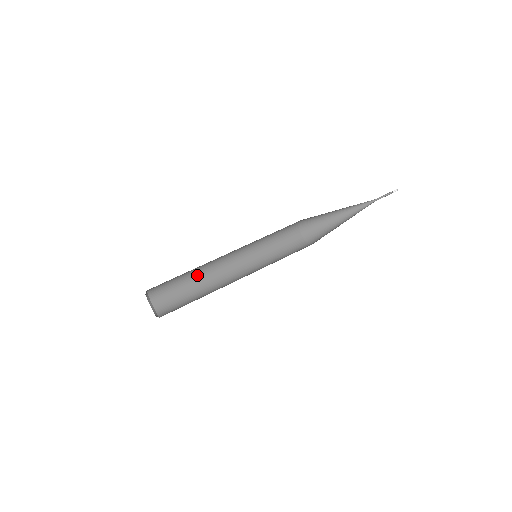
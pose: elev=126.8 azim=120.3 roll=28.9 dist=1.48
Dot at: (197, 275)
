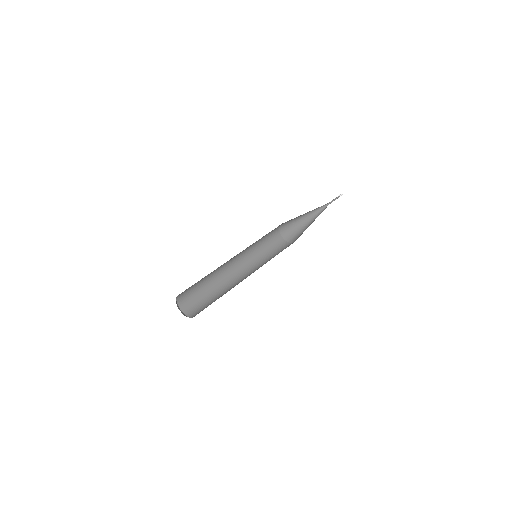
Dot at: (219, 290)
